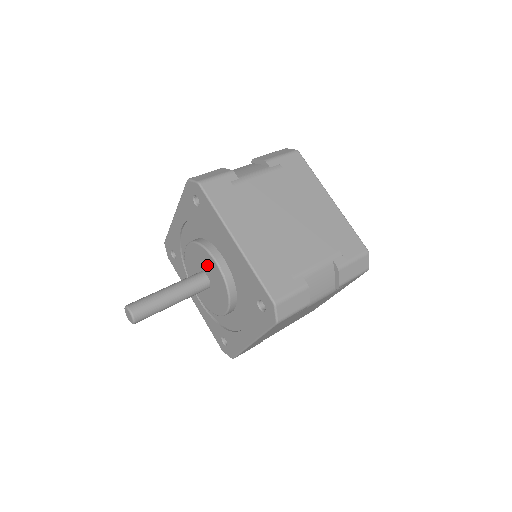
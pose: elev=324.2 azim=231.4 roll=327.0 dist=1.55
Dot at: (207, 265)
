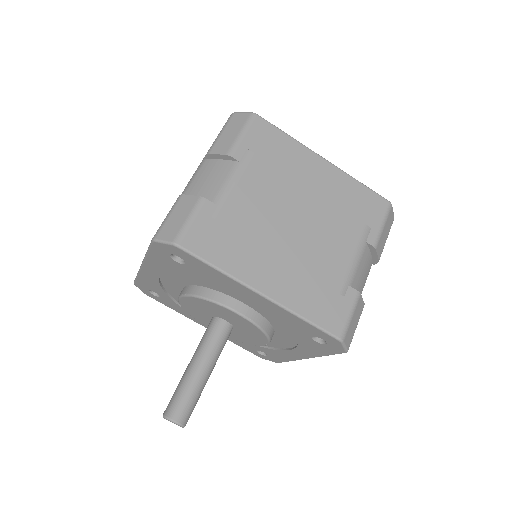
Dot at: (223, 314)
